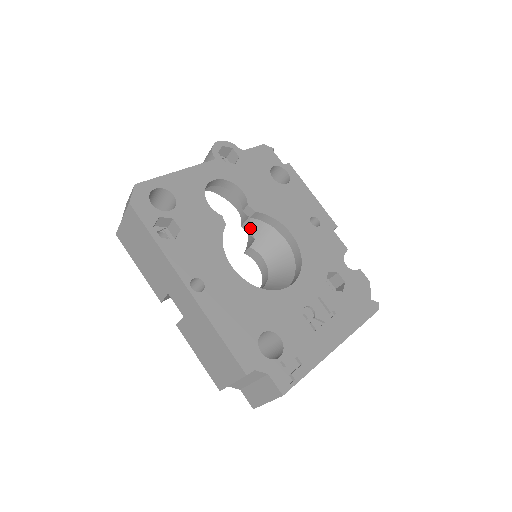
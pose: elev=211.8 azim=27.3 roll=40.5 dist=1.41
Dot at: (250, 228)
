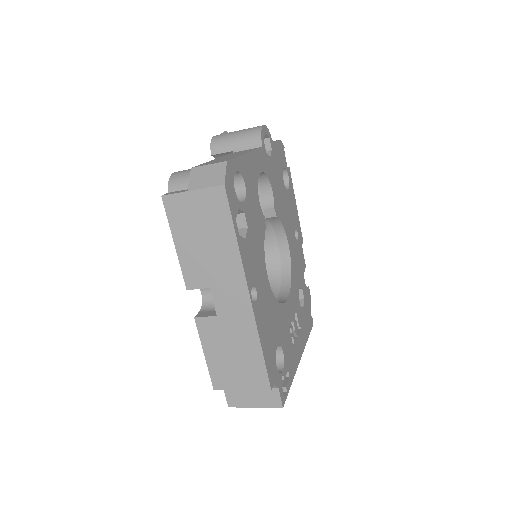
Dot at: occluded
